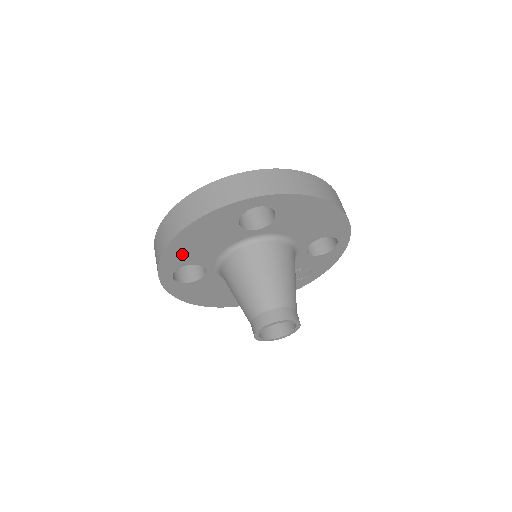
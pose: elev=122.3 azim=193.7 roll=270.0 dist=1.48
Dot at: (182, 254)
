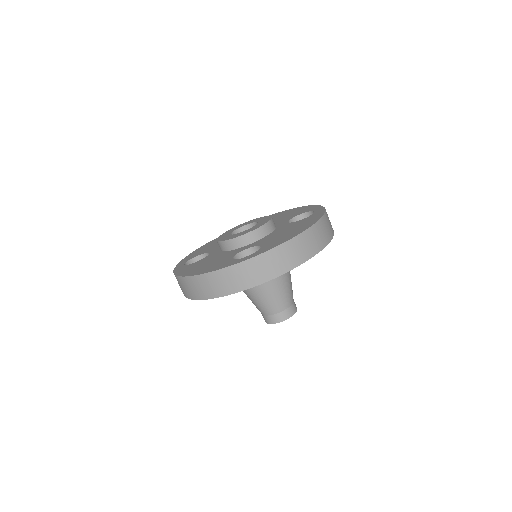
Dot at: occluded
